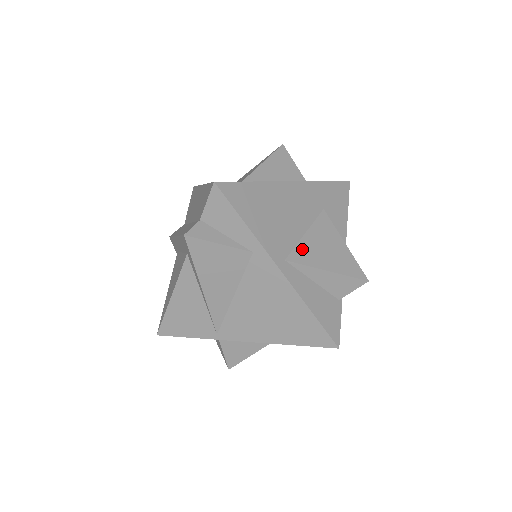
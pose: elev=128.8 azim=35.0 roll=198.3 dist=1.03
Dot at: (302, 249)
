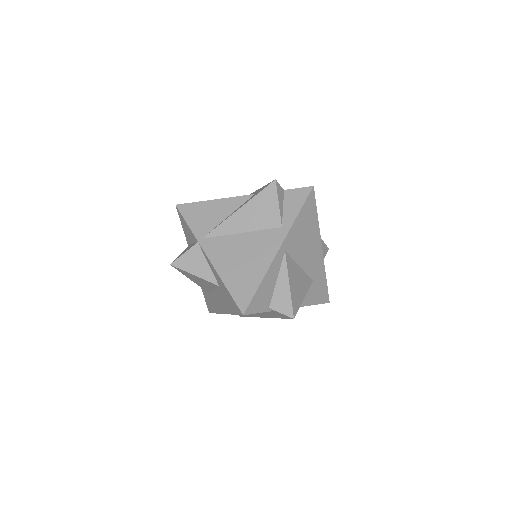
Dot at: (293, 264)
